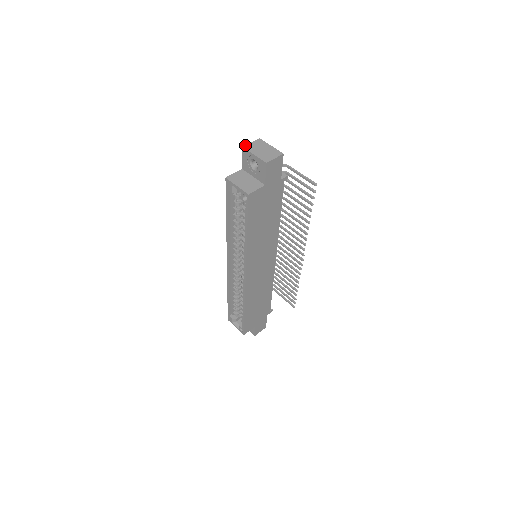
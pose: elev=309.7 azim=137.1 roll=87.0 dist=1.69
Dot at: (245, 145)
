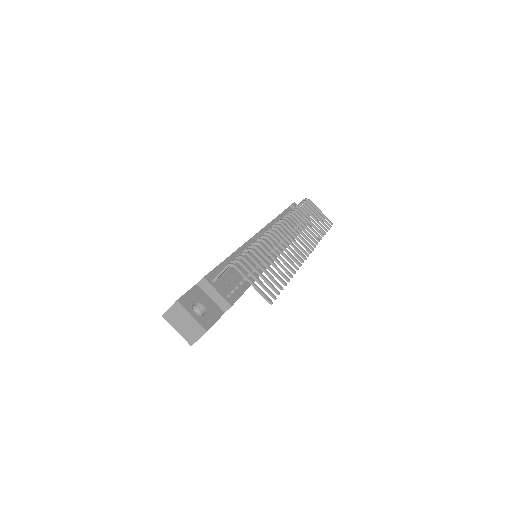
Dot at: (164, 314)
